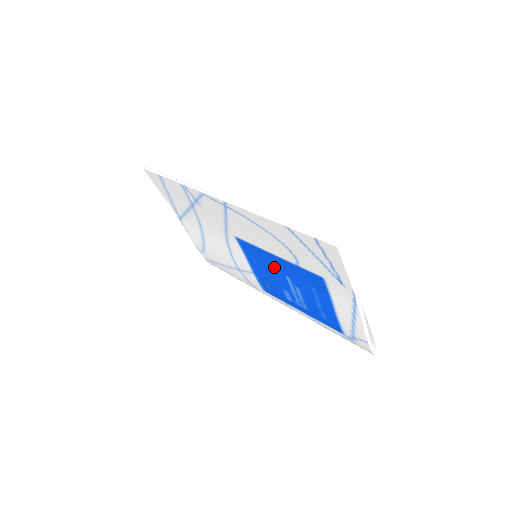
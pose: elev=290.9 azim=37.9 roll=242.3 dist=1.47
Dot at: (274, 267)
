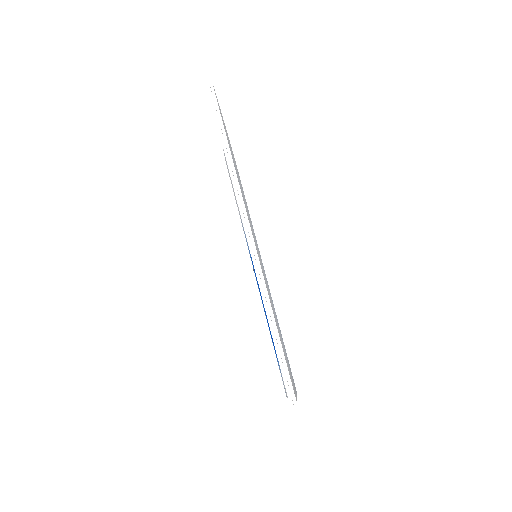
Dot at: occluded
